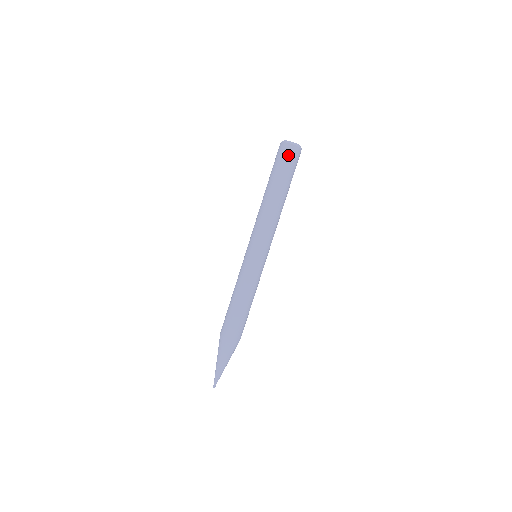
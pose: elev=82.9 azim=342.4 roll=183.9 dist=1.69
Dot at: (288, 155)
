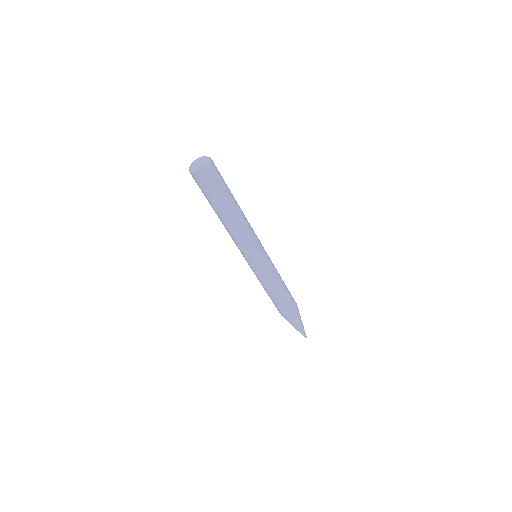
Dot at: (196, 182)
